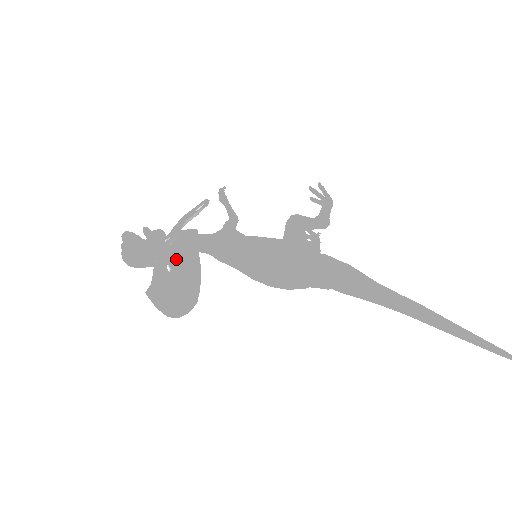
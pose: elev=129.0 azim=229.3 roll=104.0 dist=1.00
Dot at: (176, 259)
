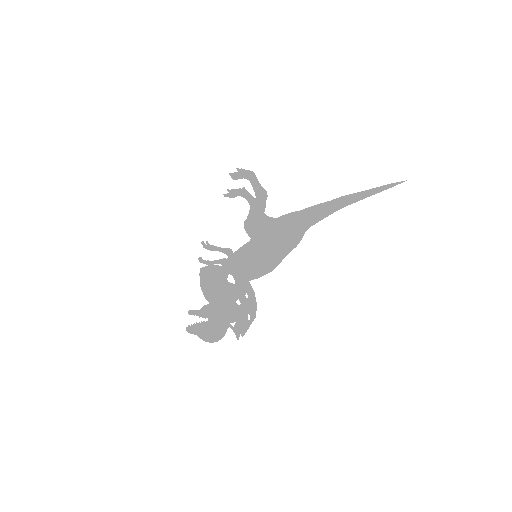
Dot at: occluded
